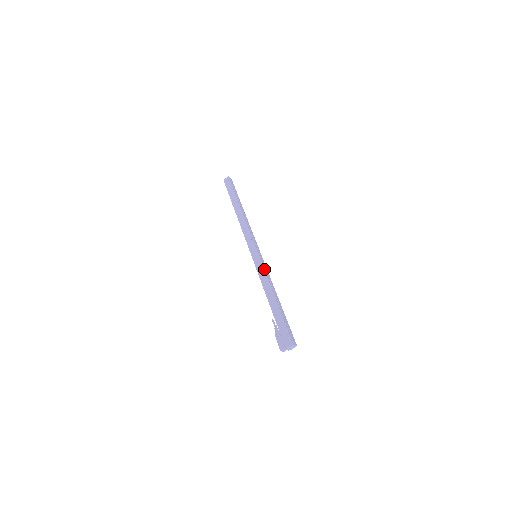
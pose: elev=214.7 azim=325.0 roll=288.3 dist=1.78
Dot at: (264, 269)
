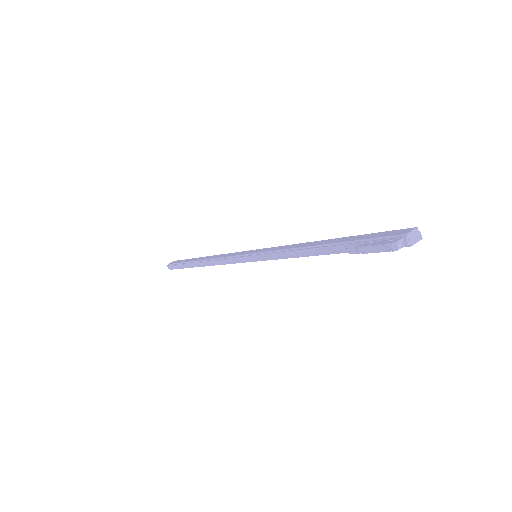
Dot at: (283, 246)
